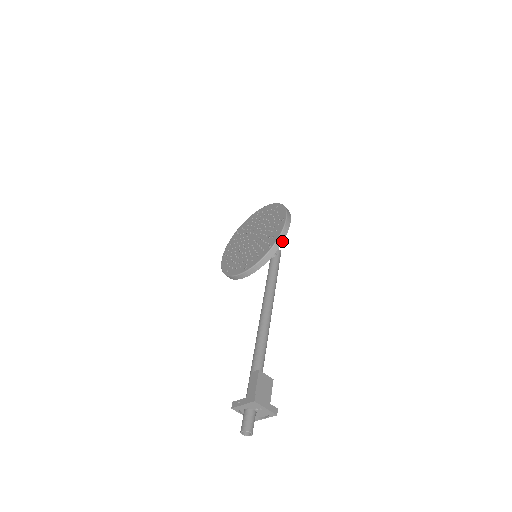
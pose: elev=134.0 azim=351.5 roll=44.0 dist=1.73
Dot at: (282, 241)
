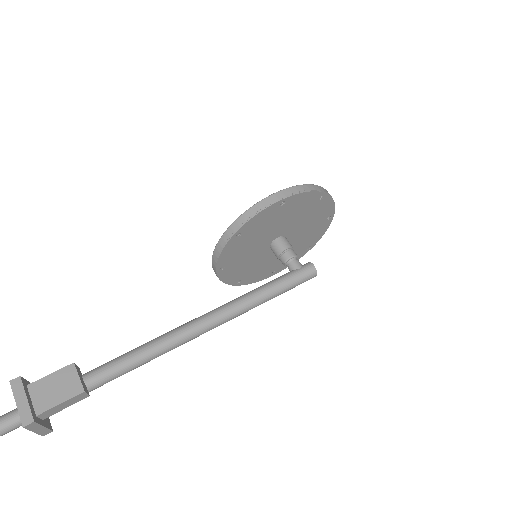
Dot at: (246, 220)
